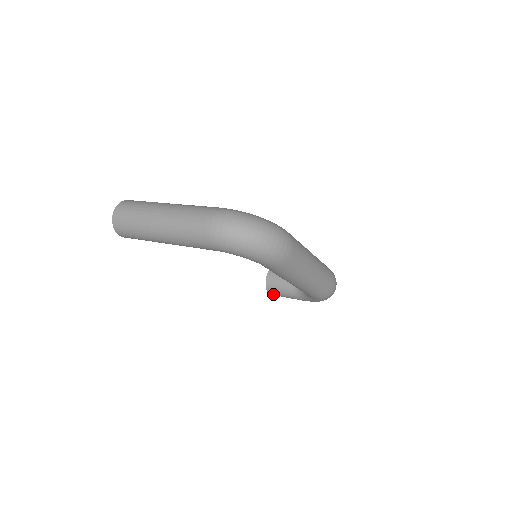
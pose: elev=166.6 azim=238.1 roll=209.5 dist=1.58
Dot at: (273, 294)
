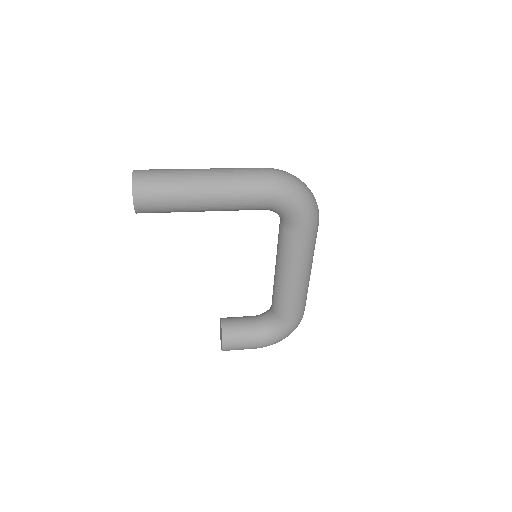
Dot at: (228, 345)
